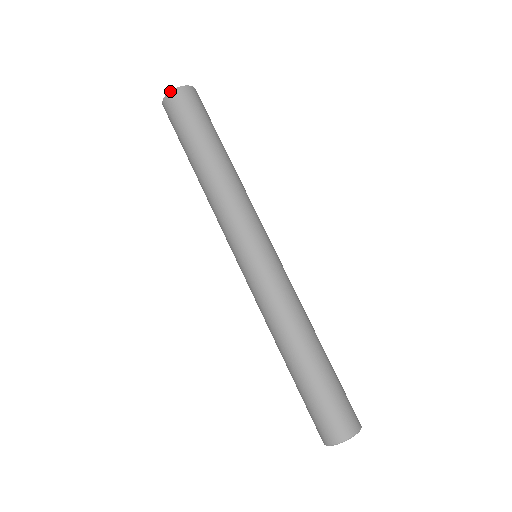
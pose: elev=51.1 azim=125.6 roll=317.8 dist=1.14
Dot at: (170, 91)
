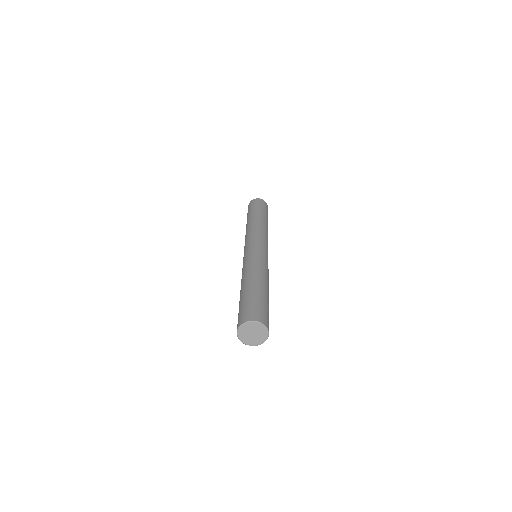
Dot at: (261, 199)
